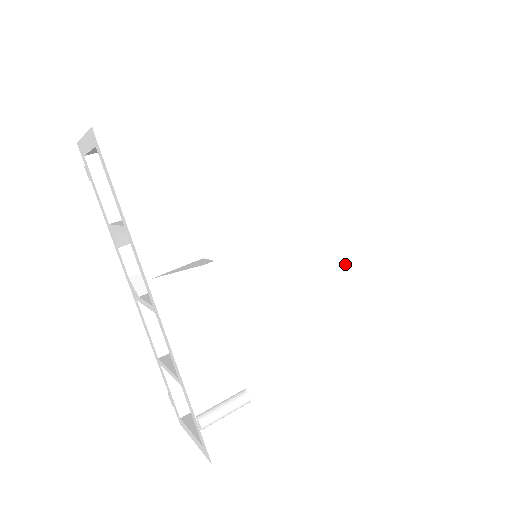
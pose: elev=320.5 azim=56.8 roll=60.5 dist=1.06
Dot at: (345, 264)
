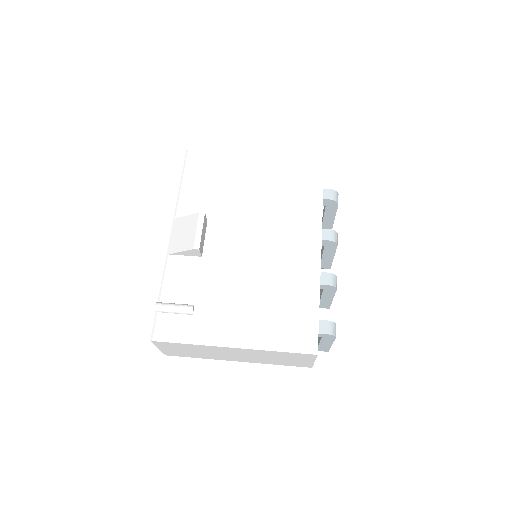
Dot at: (304, 266)
